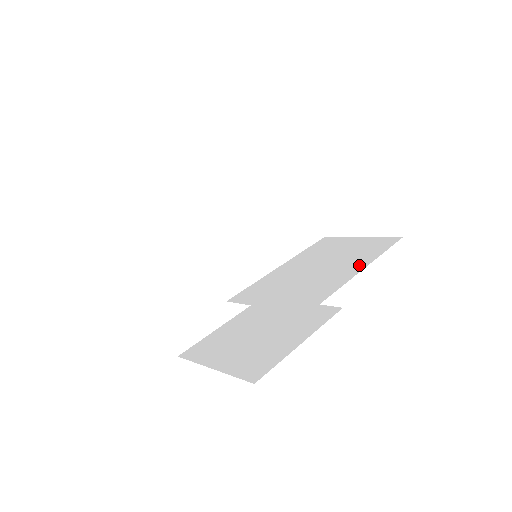
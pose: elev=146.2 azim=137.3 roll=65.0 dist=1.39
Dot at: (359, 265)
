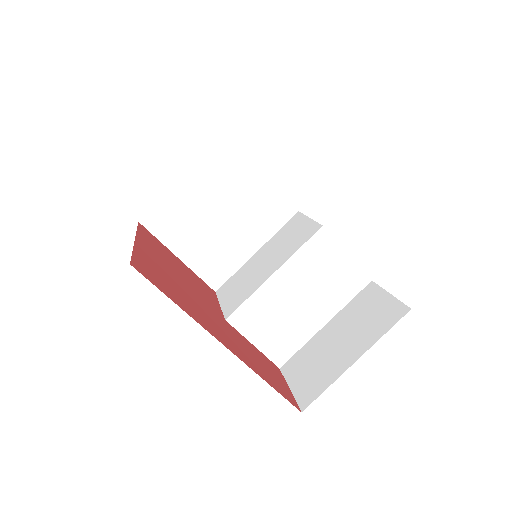
Dot at: (327, 315)
